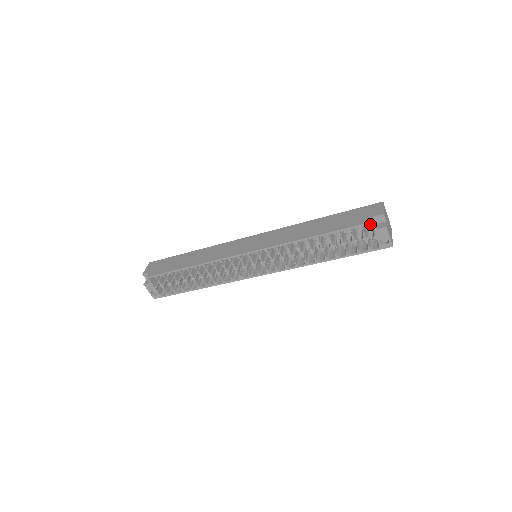
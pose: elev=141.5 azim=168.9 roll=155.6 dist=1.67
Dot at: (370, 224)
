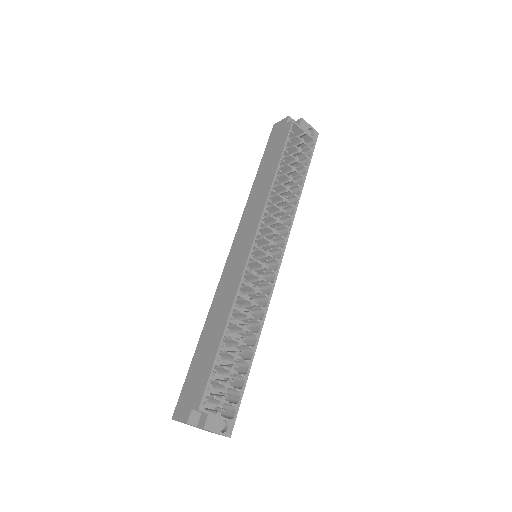
Dot at: occluded
